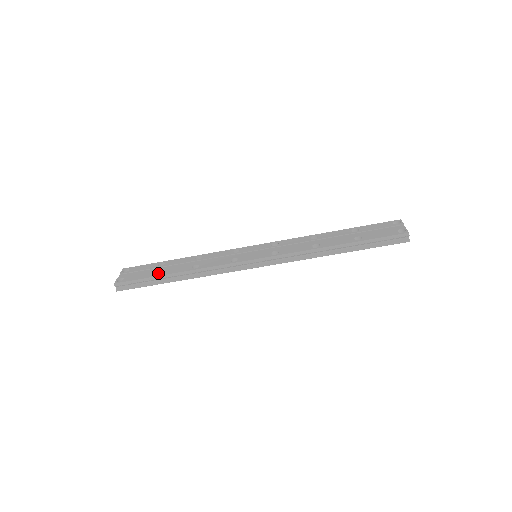
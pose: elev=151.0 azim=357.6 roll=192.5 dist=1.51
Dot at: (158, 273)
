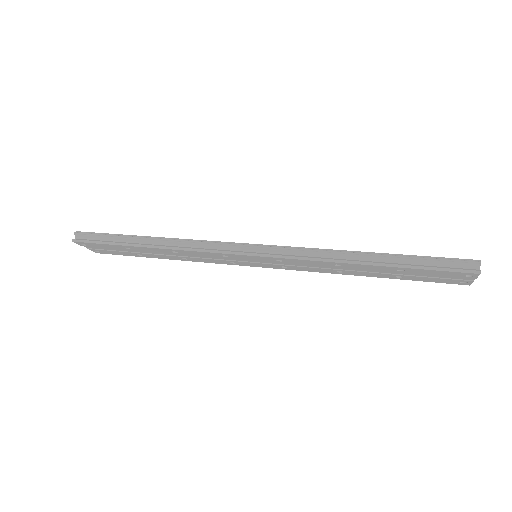
Dot at: occluded
